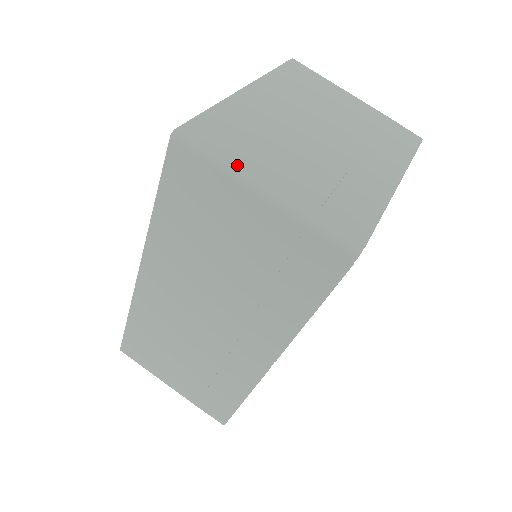
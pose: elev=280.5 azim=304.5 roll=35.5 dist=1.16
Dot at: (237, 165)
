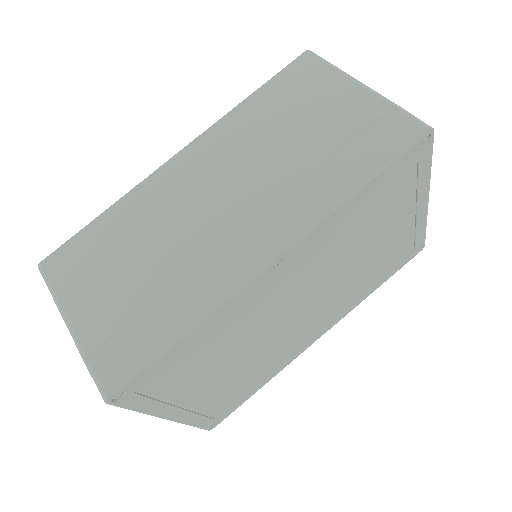
Dot at: occluded
